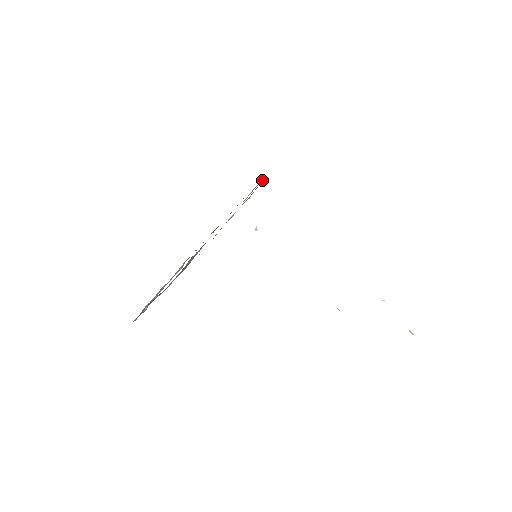
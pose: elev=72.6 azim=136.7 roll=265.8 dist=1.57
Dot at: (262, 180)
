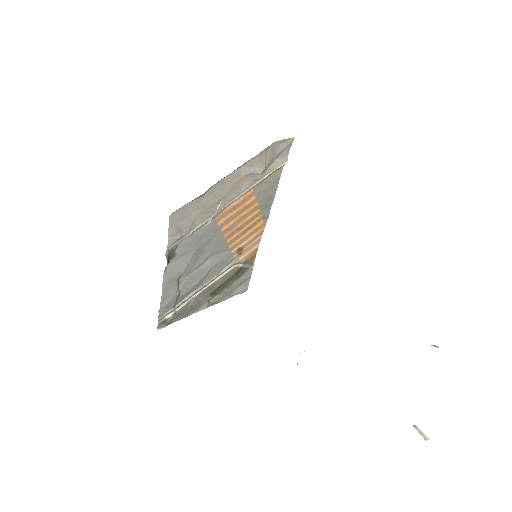
Dot at: occluded
